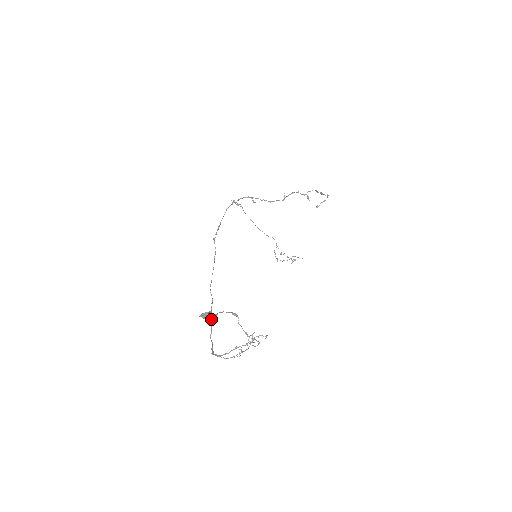
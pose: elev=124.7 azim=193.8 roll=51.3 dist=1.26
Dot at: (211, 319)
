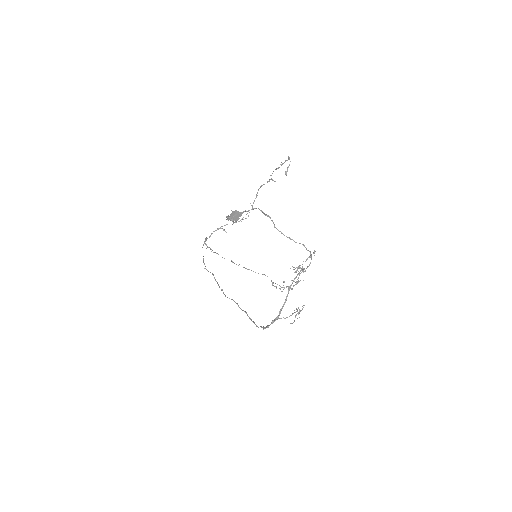
Dot at: (245, 312)
